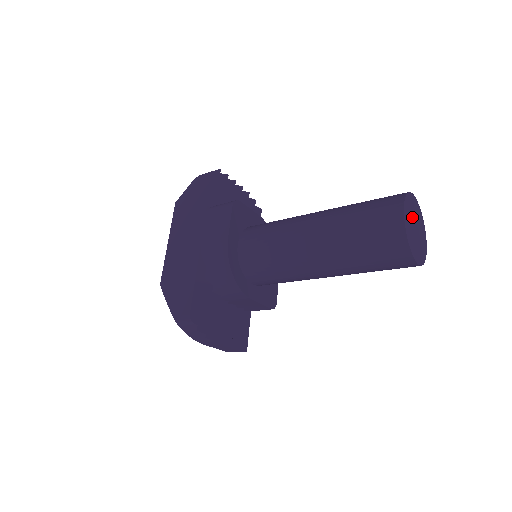
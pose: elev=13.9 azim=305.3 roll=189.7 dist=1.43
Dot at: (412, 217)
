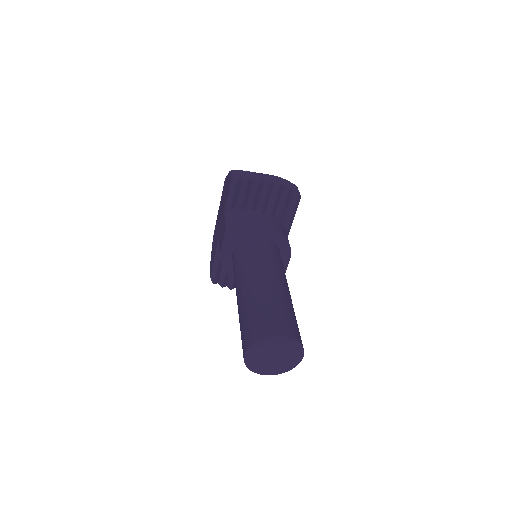
Dot at: (267, 352)
